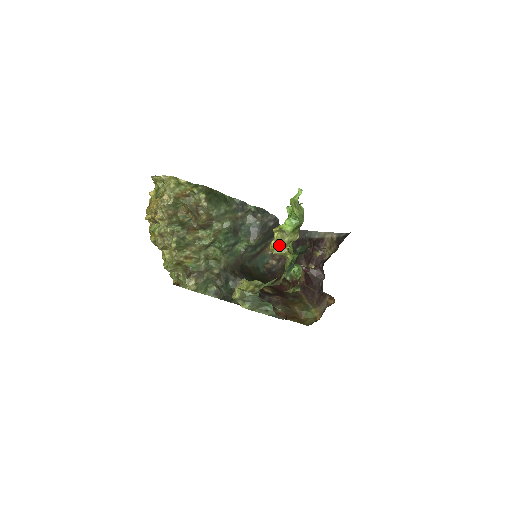
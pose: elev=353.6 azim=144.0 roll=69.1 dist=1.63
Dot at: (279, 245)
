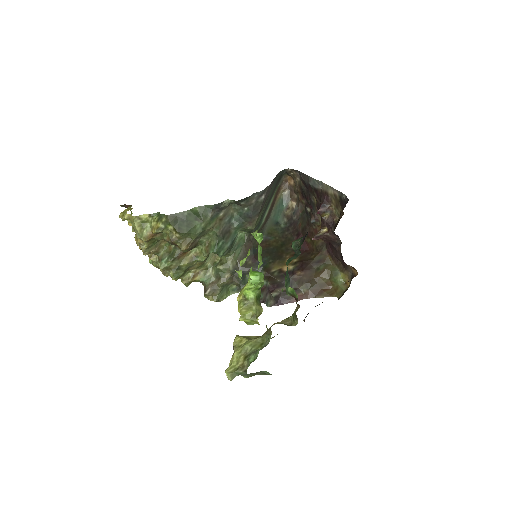
Dot at: (248, 318)
